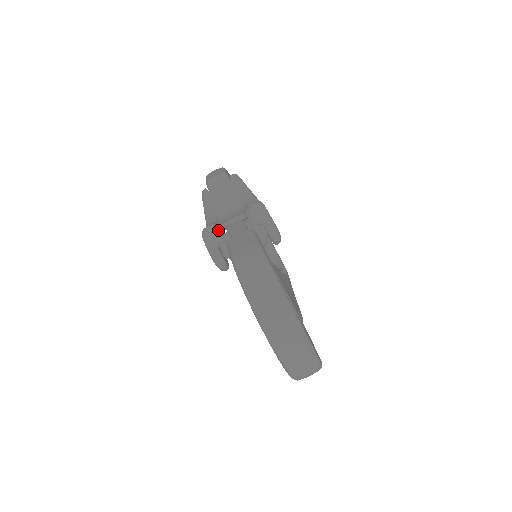
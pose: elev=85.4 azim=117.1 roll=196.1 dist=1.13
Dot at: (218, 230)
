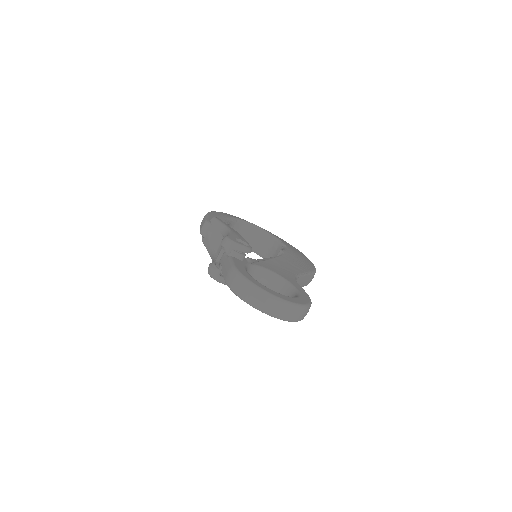
Dot at: (214, 267)
